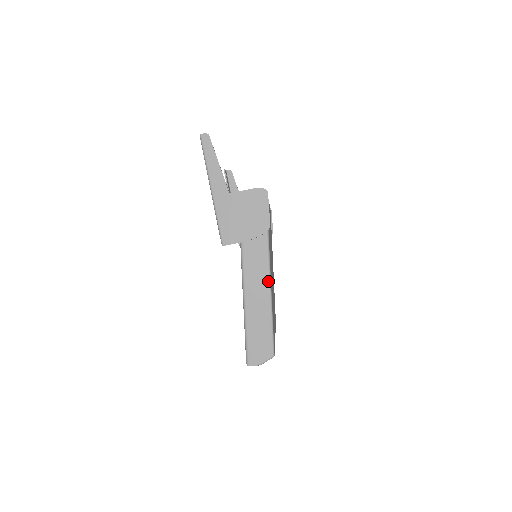
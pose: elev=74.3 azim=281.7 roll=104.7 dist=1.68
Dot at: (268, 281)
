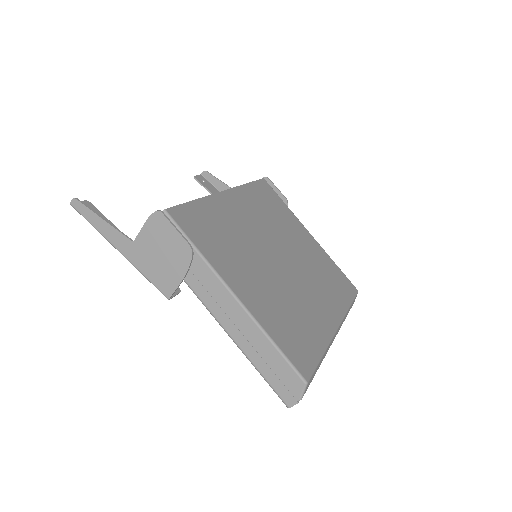
Dot at: (238, 305)
